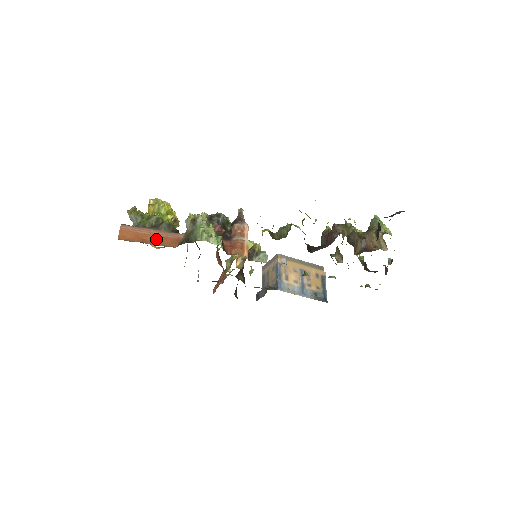
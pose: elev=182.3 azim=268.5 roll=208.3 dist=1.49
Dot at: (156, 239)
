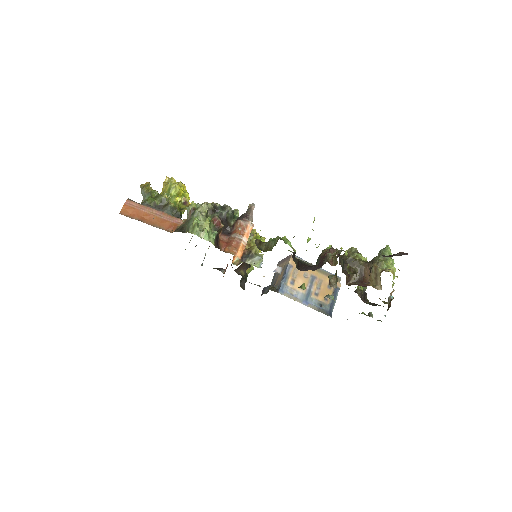
Dot at: (155, 220)
